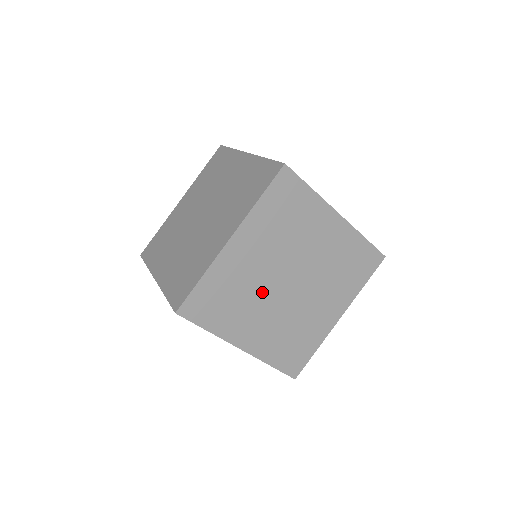
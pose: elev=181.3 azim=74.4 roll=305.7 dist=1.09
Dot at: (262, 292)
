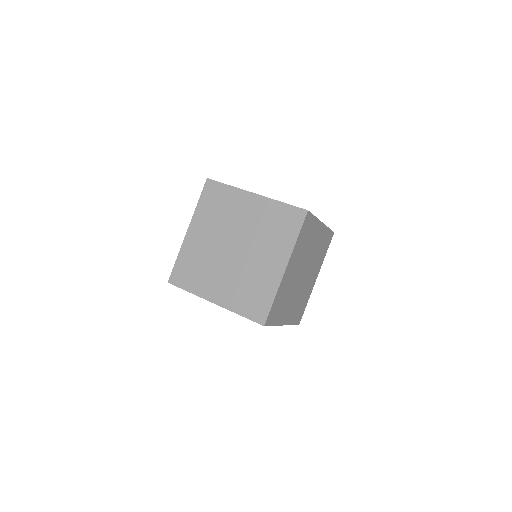
Dot at: (216, 259)
